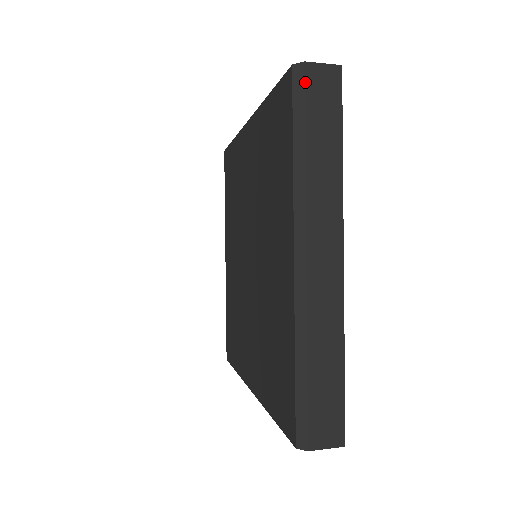
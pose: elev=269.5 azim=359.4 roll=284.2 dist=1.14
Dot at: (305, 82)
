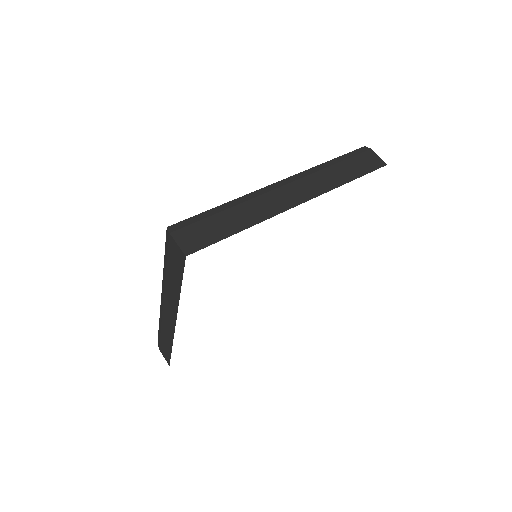
Dot at: (363, 152)
